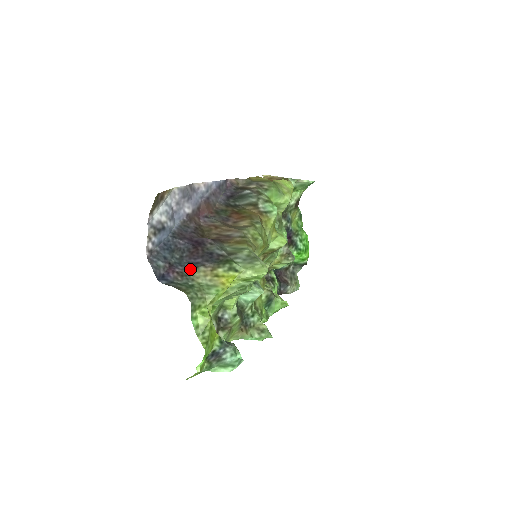
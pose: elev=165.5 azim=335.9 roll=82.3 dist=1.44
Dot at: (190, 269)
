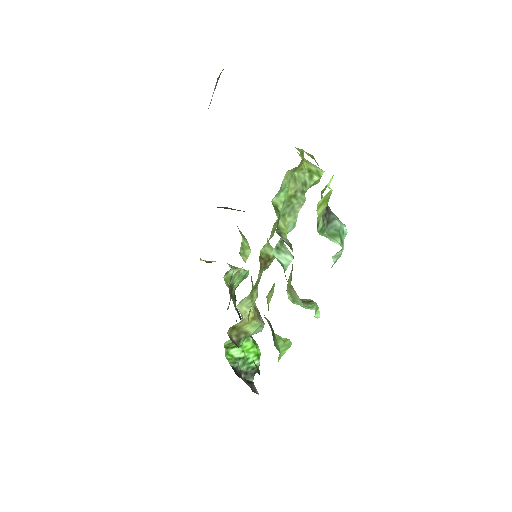
Dot at: occluded
